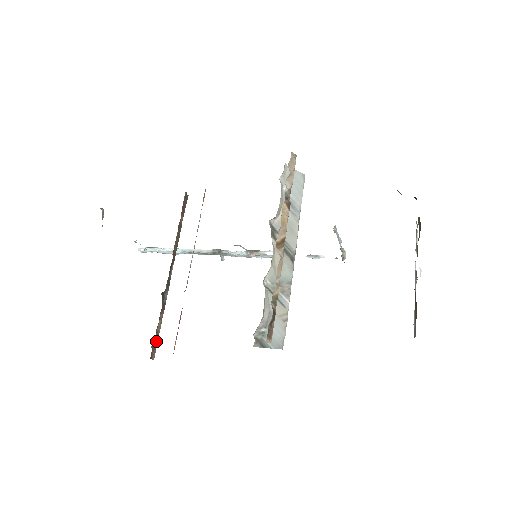
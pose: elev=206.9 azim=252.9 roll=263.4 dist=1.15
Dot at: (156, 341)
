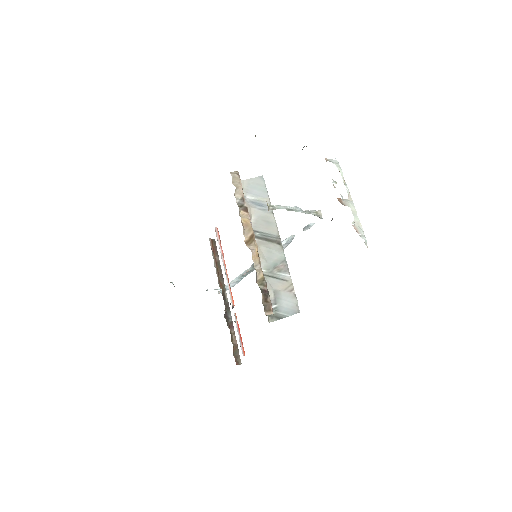
Dot at: (237, 351)
